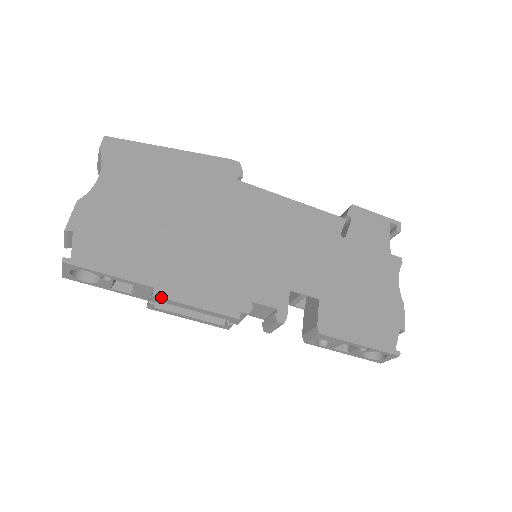
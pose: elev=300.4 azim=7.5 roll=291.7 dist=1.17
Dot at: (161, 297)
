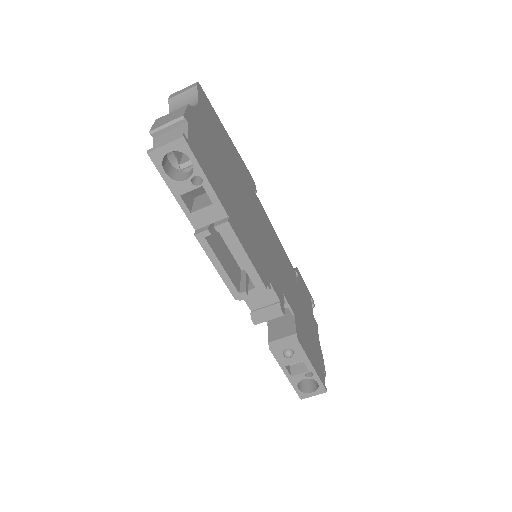
Dot at: (232, 228)
